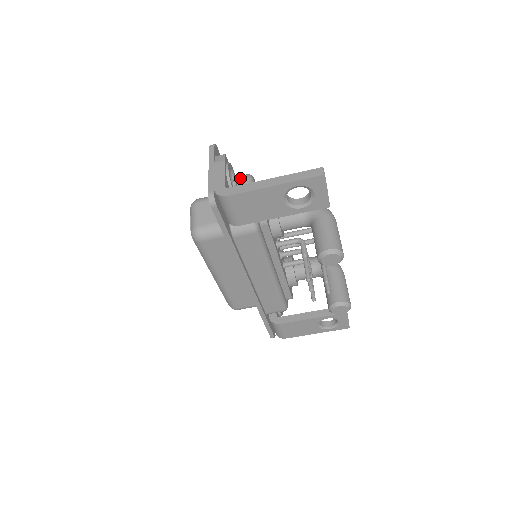
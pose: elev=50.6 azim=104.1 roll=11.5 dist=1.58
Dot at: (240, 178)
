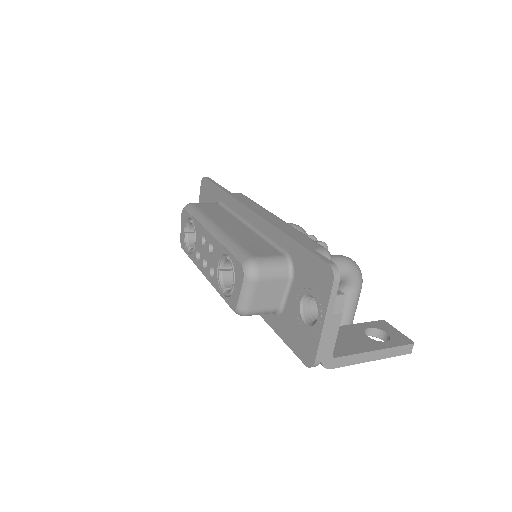
Dot at: occluded
